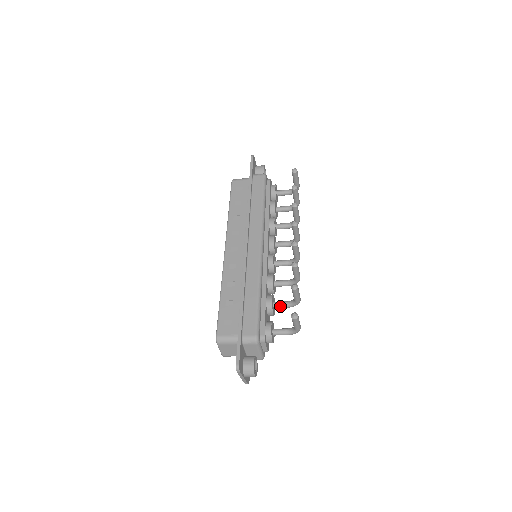
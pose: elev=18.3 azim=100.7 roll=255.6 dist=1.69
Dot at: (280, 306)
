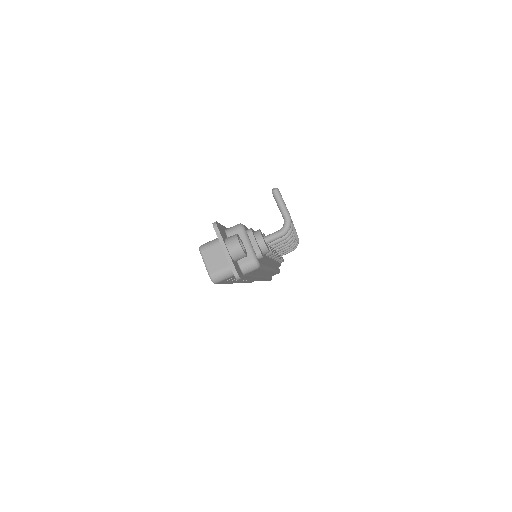
Dot at: occluded
